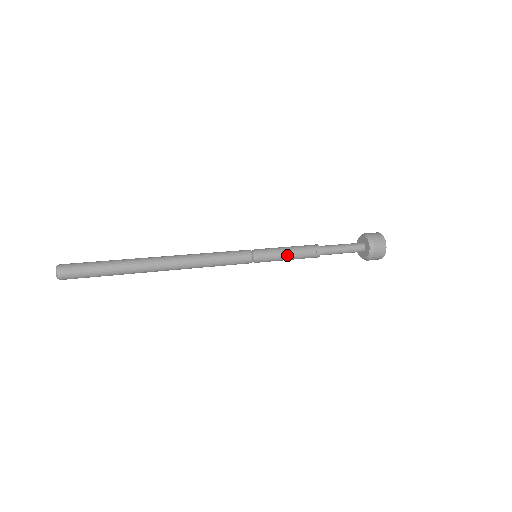
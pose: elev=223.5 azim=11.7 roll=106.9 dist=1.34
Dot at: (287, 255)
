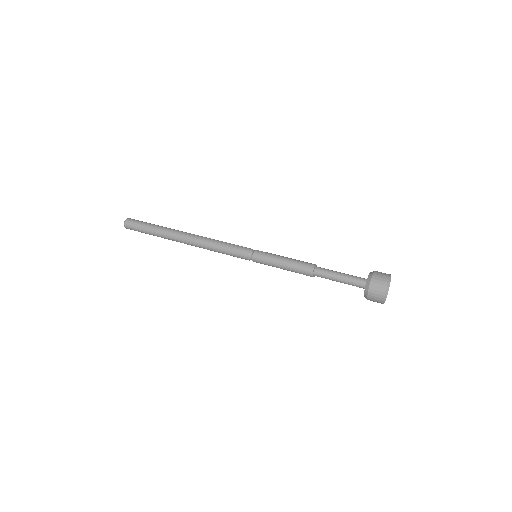
Dot at: (280, 260)
